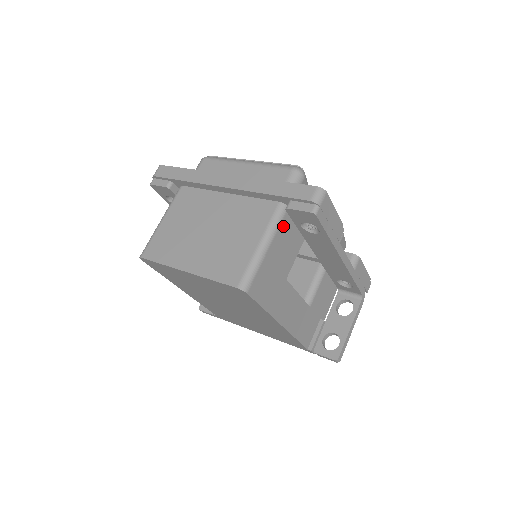
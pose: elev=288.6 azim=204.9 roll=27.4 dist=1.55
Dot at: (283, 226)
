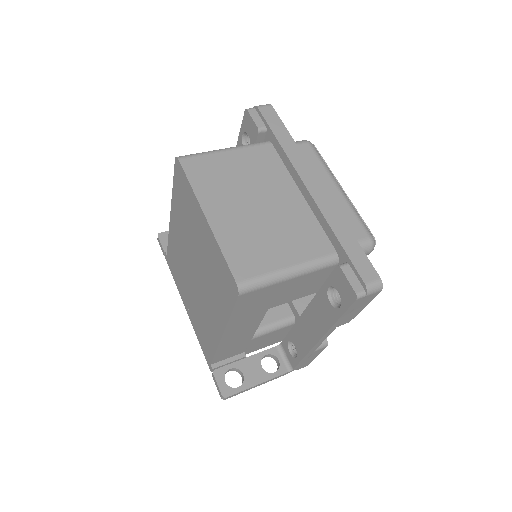
Dot at: (318, 273)
